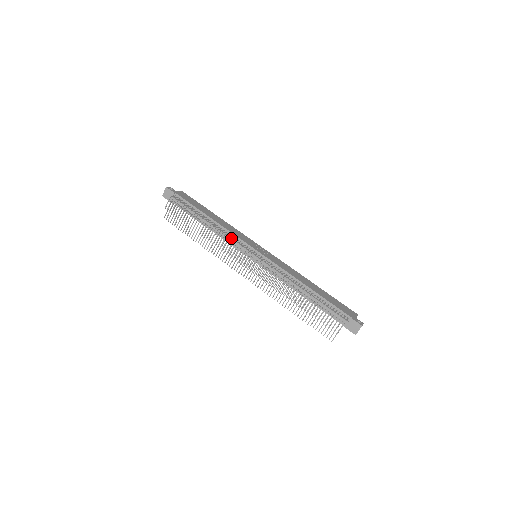
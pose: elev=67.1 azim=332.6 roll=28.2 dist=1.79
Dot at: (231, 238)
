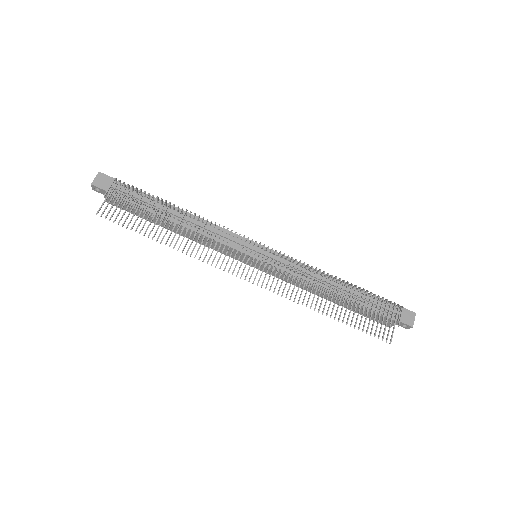
Dot at: occluded
